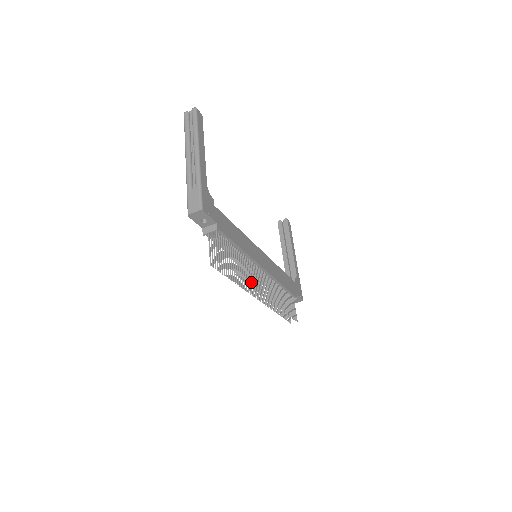
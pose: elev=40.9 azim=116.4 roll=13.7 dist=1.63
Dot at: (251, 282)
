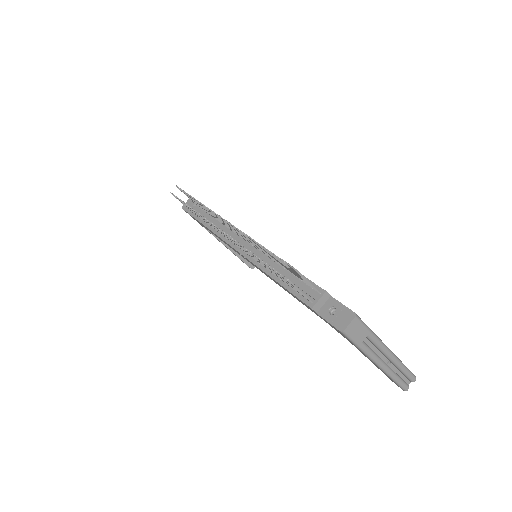
Dot at: (211, 212)
